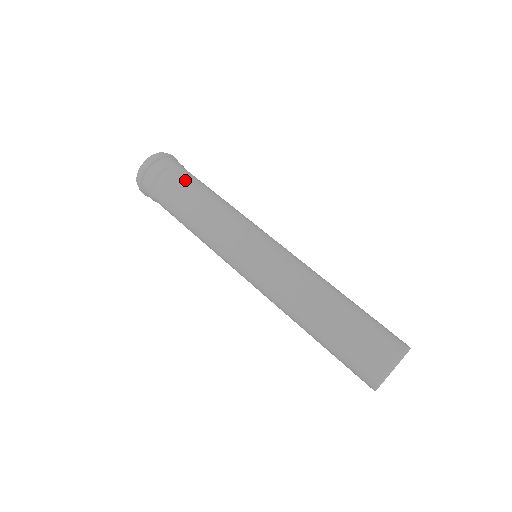
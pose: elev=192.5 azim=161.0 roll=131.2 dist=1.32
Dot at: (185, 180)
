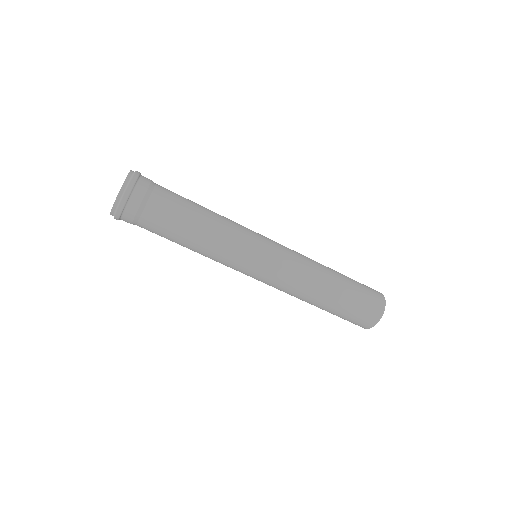
Dot at: (176, 196)
